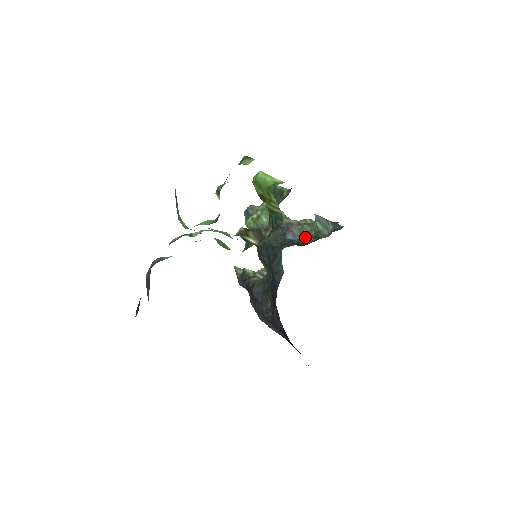
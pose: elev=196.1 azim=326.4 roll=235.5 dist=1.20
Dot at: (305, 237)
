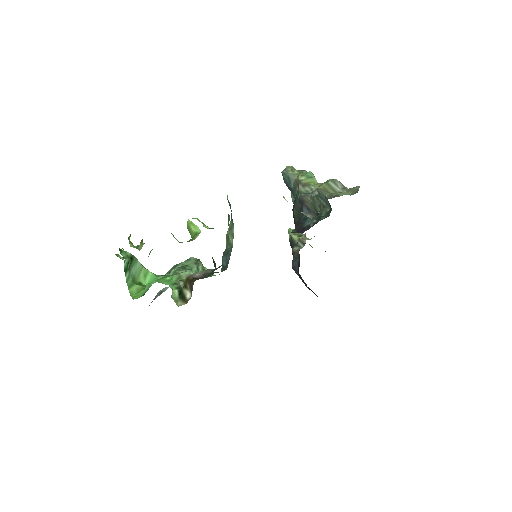
Dot at: (318, 211)
